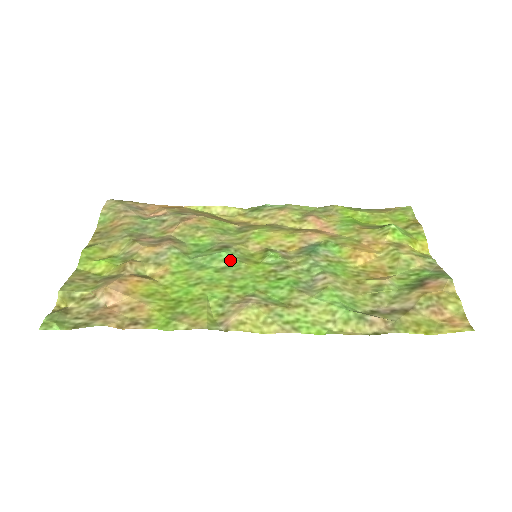
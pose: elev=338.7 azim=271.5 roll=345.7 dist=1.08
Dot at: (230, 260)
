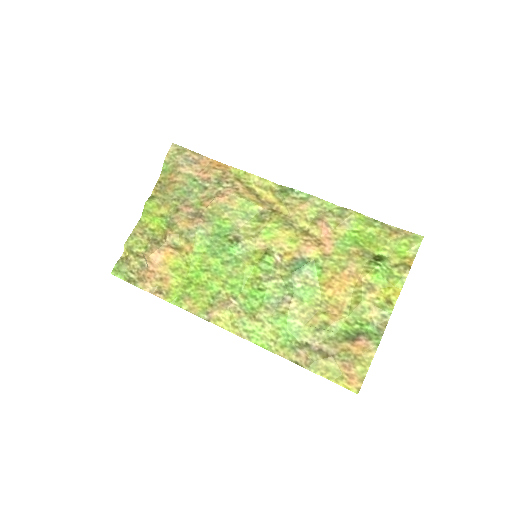
Dot at: (234, 256)
